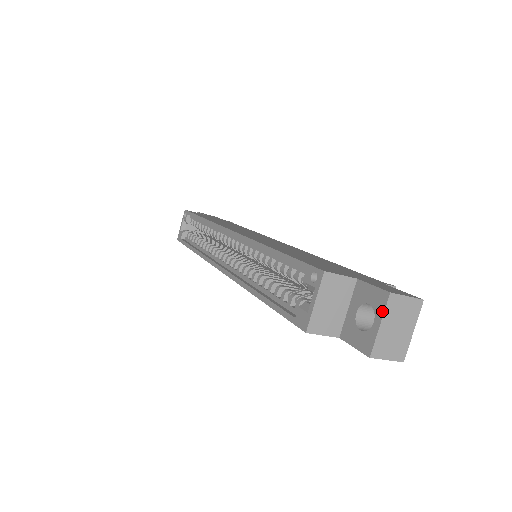
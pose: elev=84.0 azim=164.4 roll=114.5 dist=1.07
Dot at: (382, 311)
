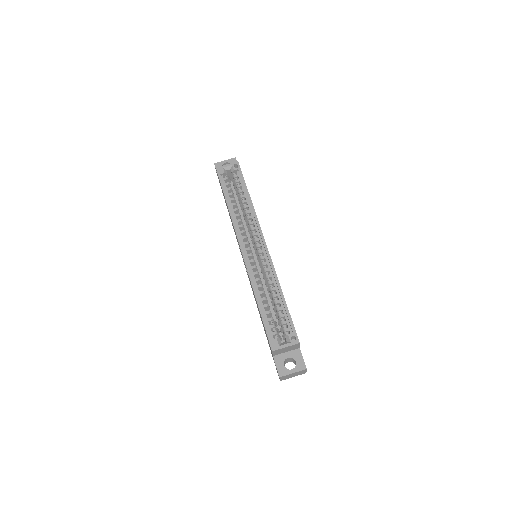
Dot at: (298, 370)
